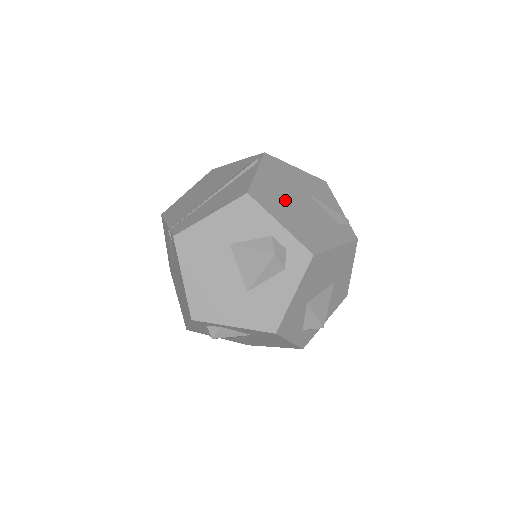
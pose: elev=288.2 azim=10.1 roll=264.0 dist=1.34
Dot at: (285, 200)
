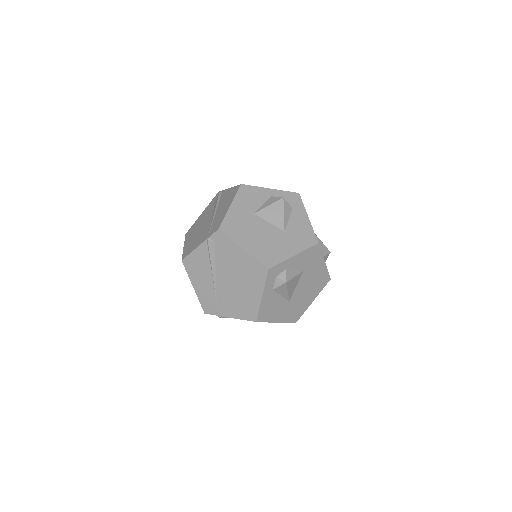
Dot at: occluded
